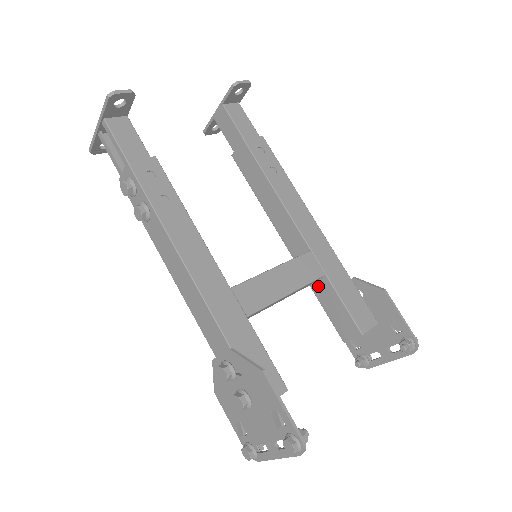
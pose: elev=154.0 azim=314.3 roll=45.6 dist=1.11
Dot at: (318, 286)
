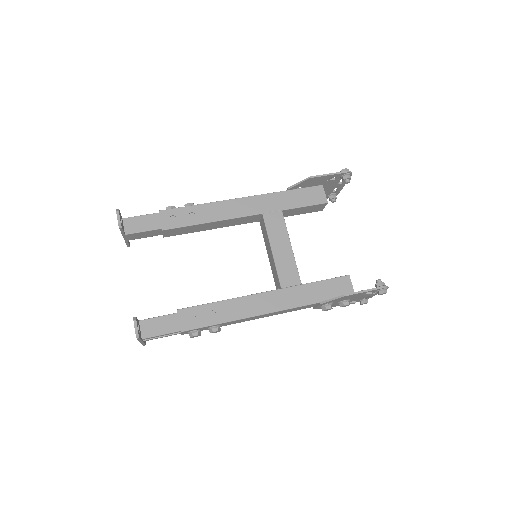
Dot at: (283, 215)
